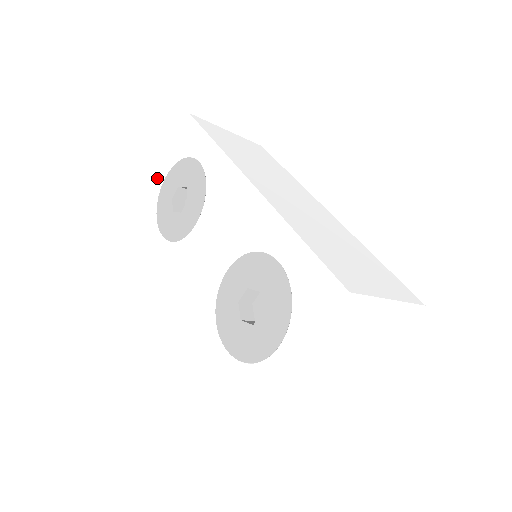
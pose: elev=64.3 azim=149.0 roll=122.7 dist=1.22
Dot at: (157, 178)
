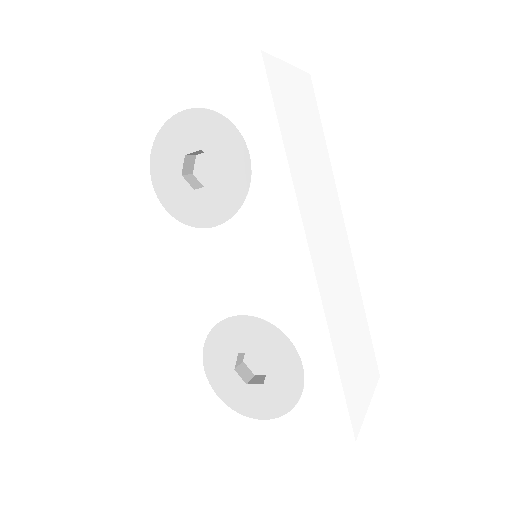
Dot at: (167, 95)
